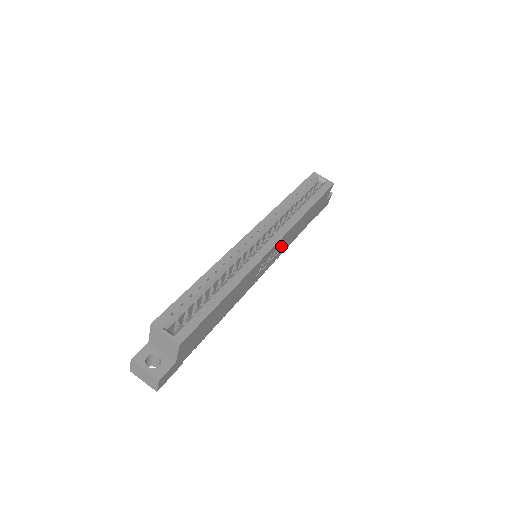
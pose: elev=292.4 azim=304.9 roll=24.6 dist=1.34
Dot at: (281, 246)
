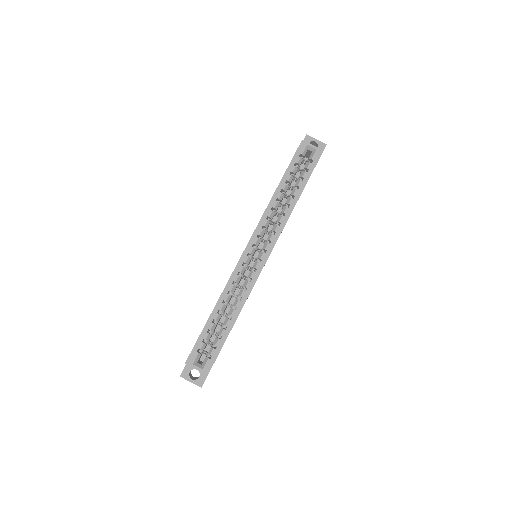
Dot at: occluded
